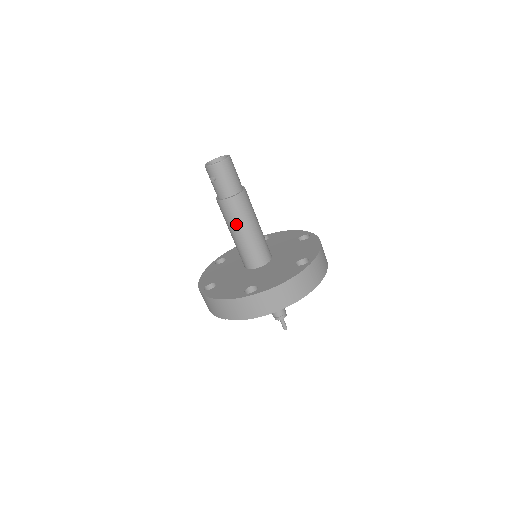
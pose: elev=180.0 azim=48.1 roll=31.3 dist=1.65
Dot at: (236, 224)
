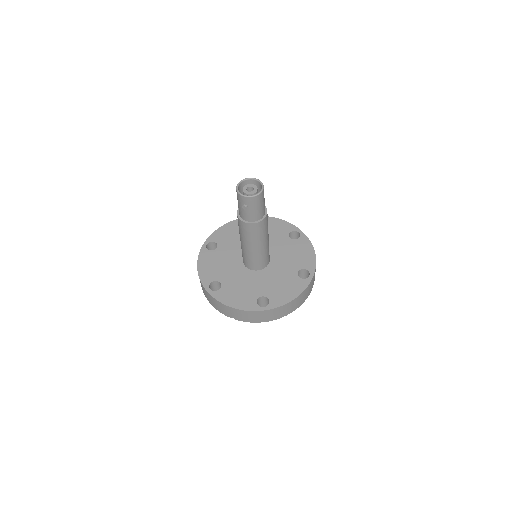
Dot at: (253, 241)
